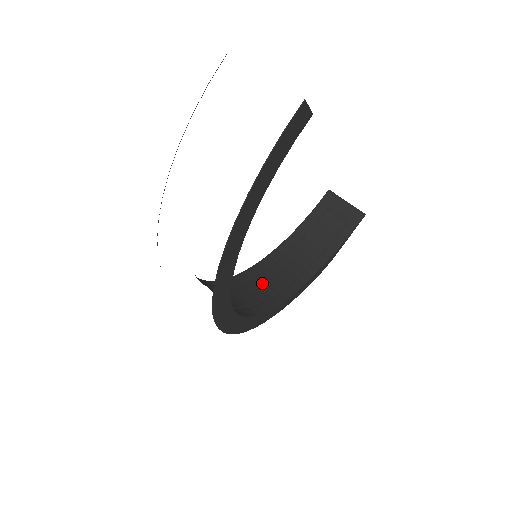
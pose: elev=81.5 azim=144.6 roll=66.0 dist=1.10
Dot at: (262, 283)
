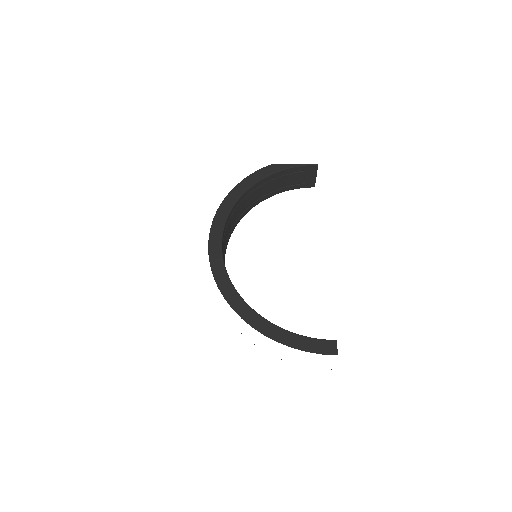
Dot at: (237, 212)
